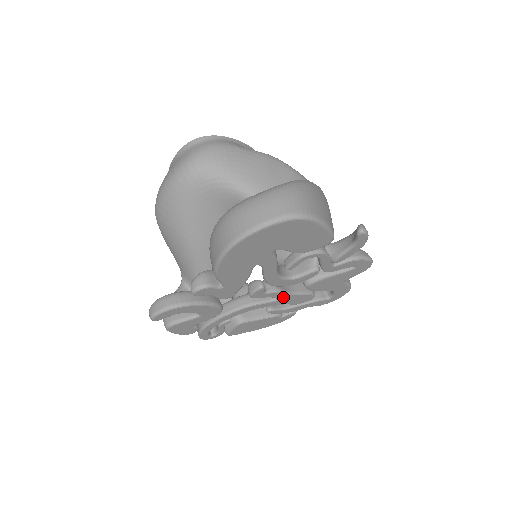
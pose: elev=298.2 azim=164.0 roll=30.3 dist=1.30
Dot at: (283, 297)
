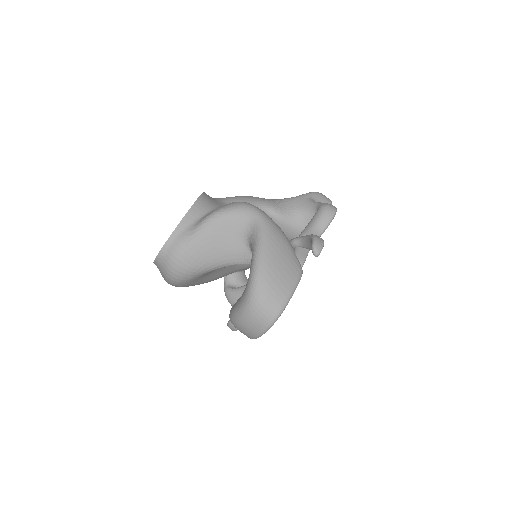
Dot at: occluded
